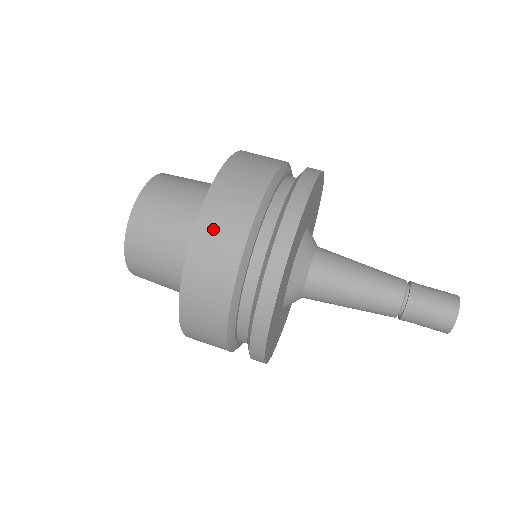
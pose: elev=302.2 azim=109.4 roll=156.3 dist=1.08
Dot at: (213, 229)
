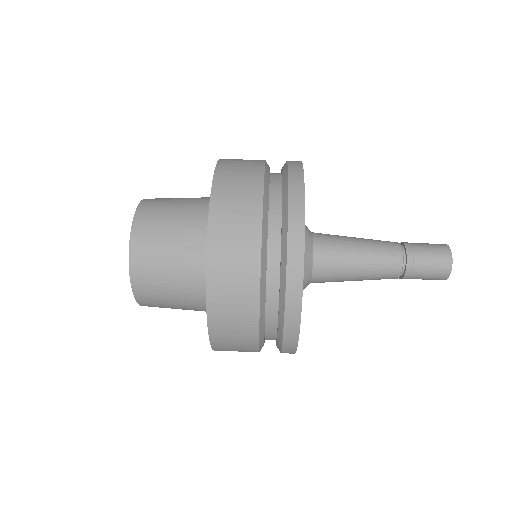
Dot at: (227, 212)
